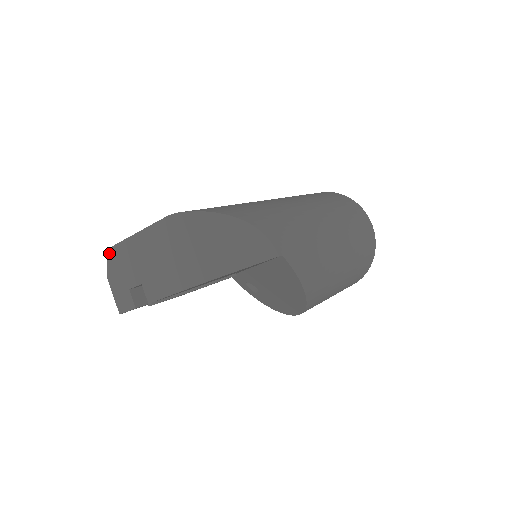
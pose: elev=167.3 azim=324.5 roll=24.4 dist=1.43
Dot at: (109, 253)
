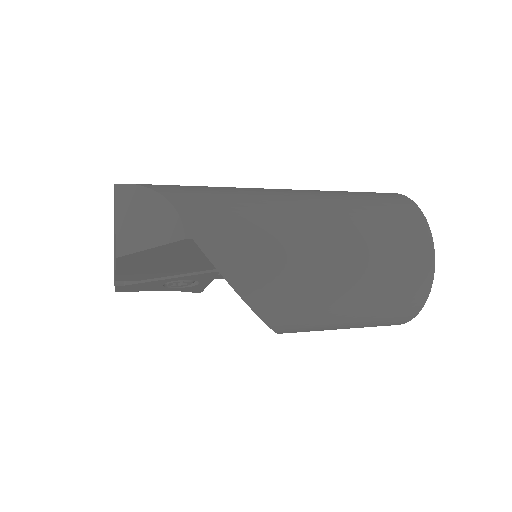
Dot at: occluded
